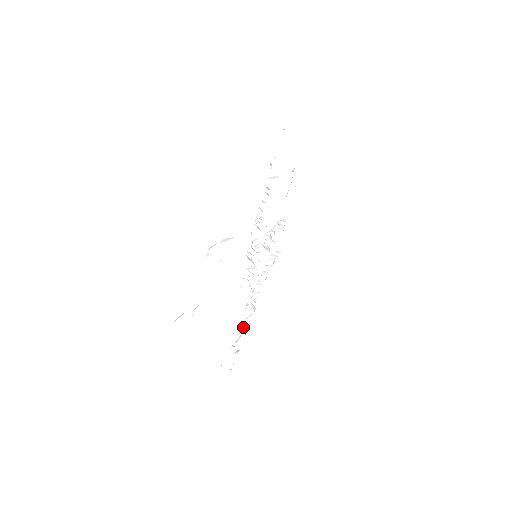
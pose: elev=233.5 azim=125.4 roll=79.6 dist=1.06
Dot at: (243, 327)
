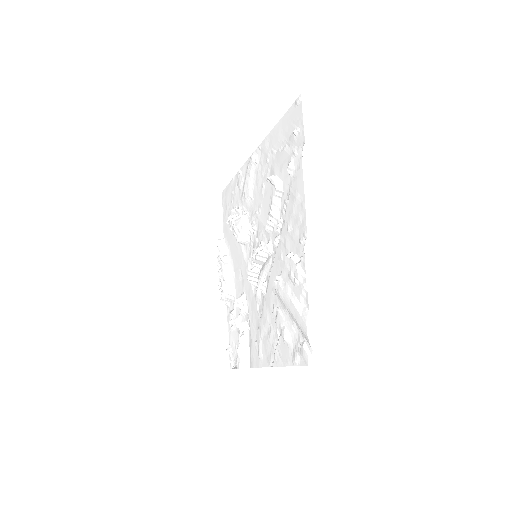
Dot at: occluded
